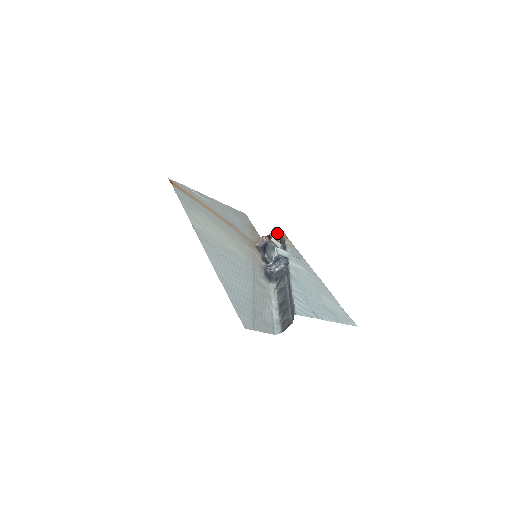
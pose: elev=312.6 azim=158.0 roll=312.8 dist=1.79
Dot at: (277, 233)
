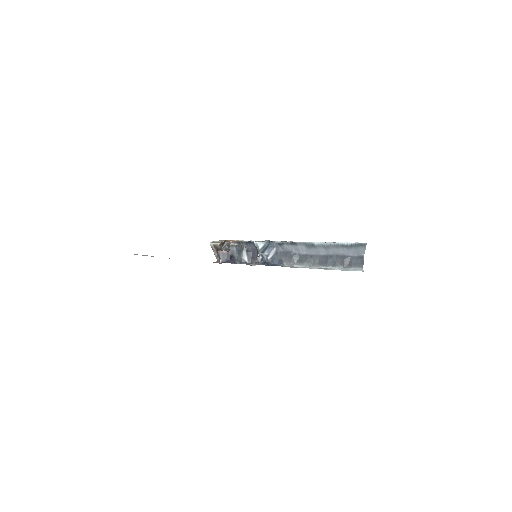
Dot at: (222, 242)
